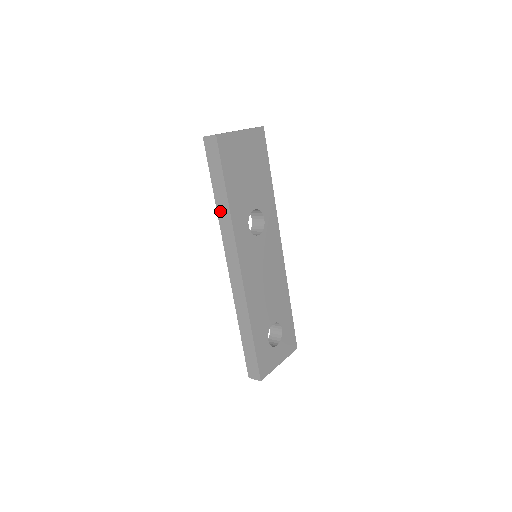
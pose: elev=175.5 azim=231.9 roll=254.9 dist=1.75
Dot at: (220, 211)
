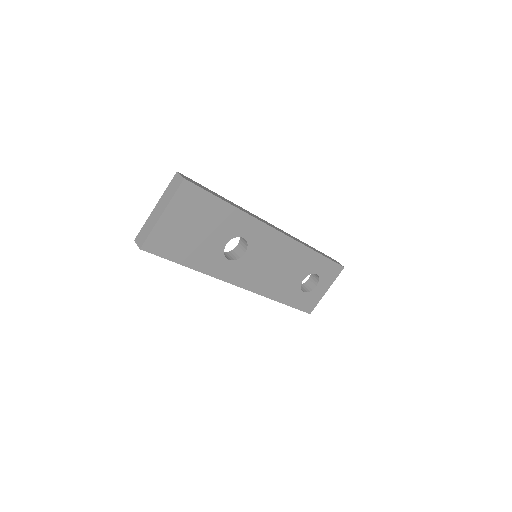
Dot at: occluded
